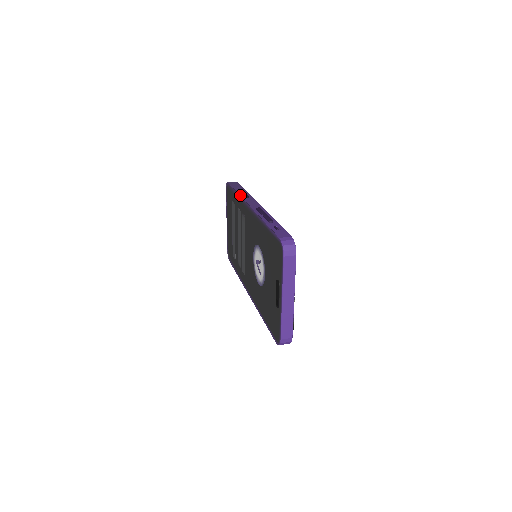
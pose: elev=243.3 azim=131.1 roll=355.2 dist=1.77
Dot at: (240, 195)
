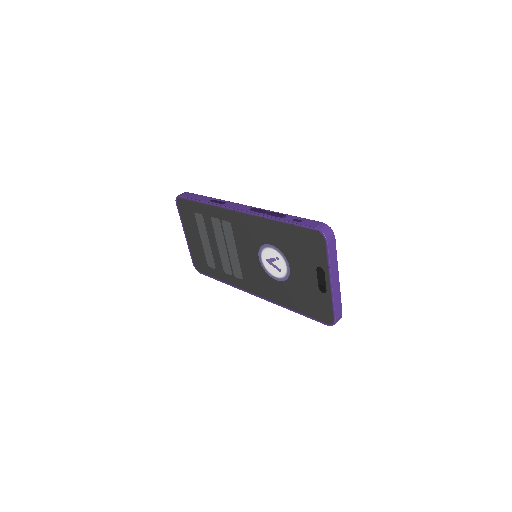
Dot at: (213, 203)
